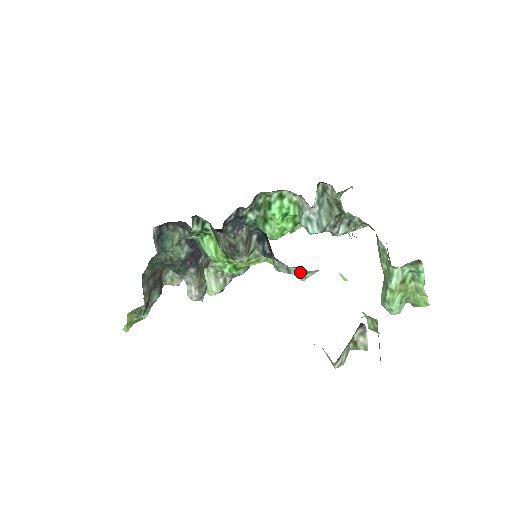
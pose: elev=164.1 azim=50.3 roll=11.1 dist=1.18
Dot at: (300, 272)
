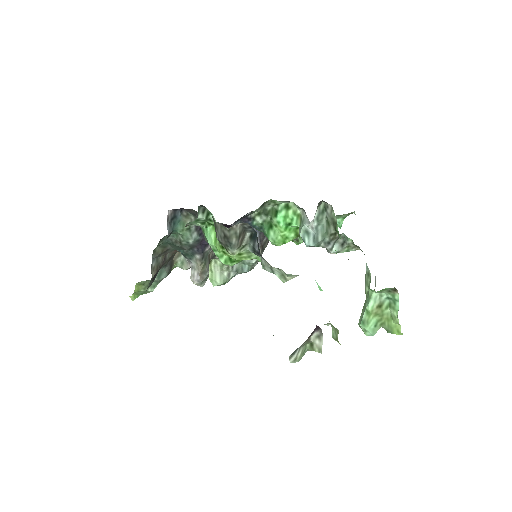
Dot at: (282, 274)
